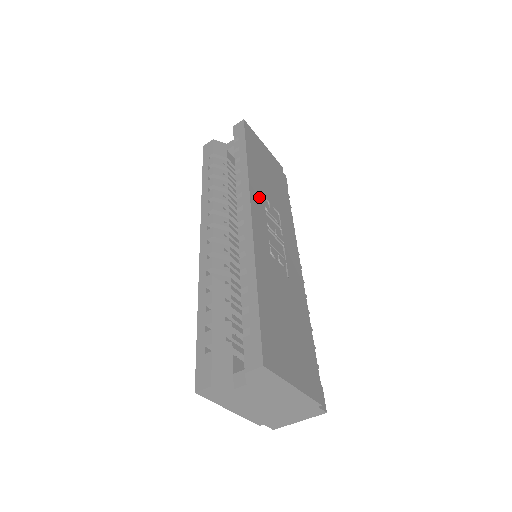
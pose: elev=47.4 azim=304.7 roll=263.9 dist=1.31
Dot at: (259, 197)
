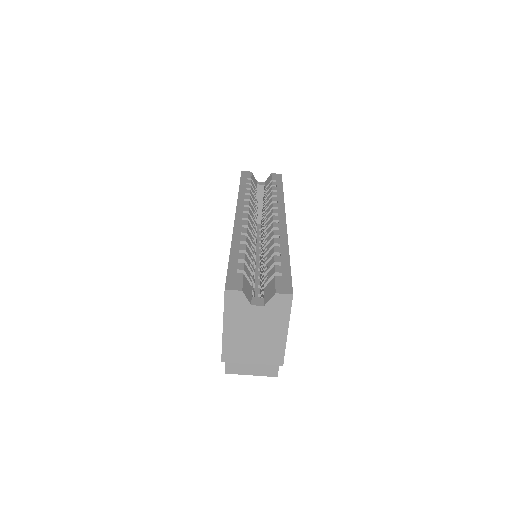
Dot at: occluded
